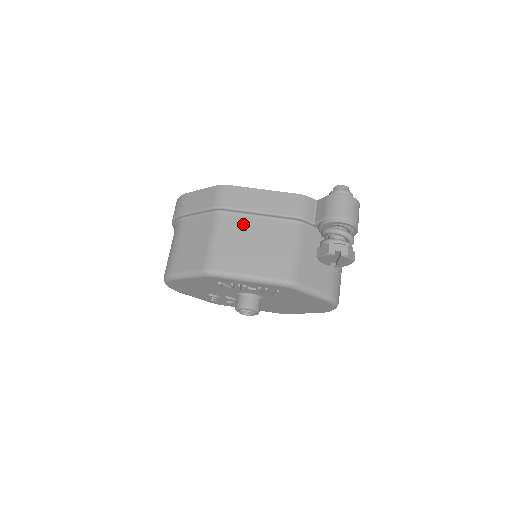
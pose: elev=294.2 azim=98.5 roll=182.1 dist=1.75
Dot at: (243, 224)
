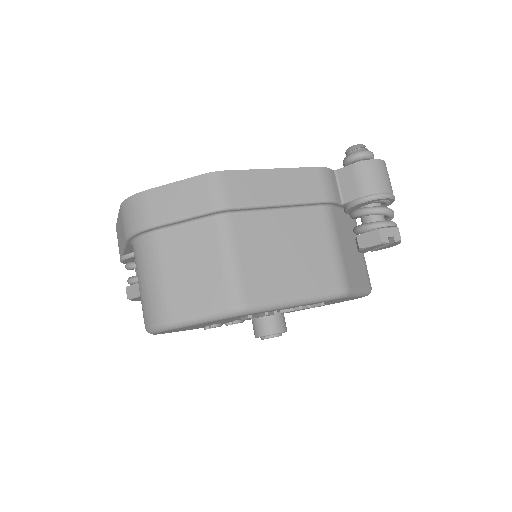
Dot at: (262, 226)
